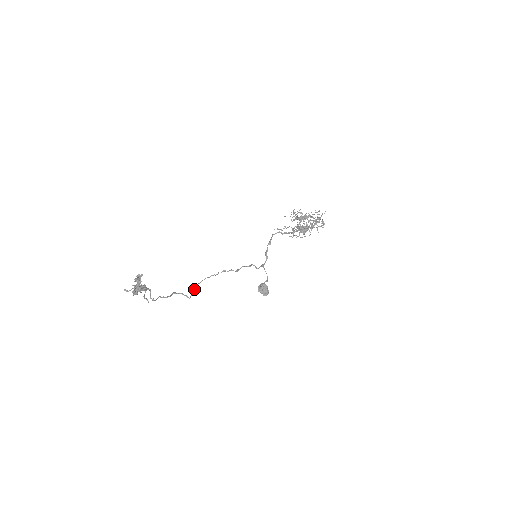
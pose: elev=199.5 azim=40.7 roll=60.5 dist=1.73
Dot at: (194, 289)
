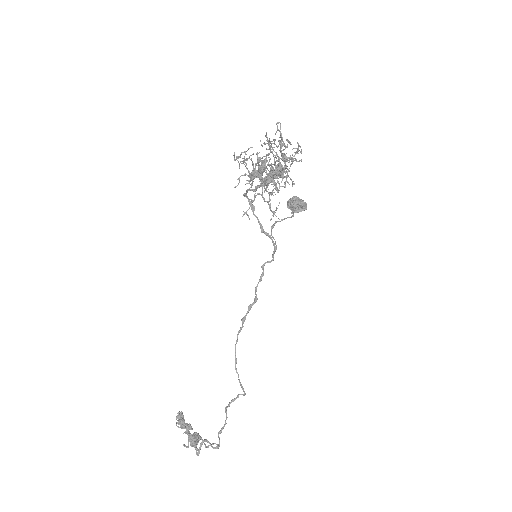
Dot at: (238, 376)
